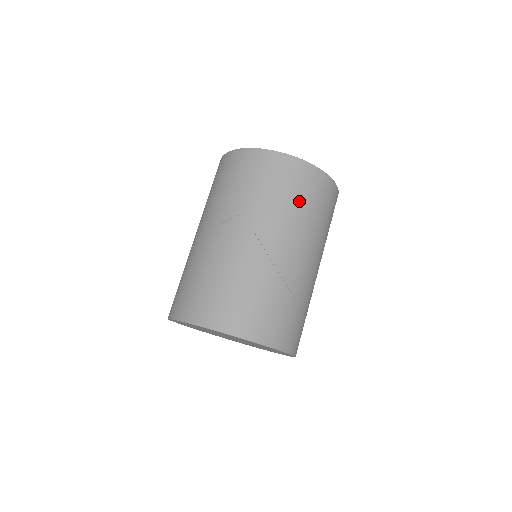
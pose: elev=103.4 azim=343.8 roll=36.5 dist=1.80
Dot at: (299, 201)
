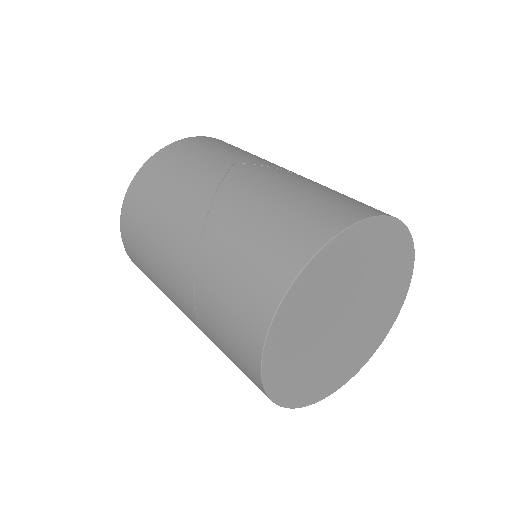
Dot at: occluded
